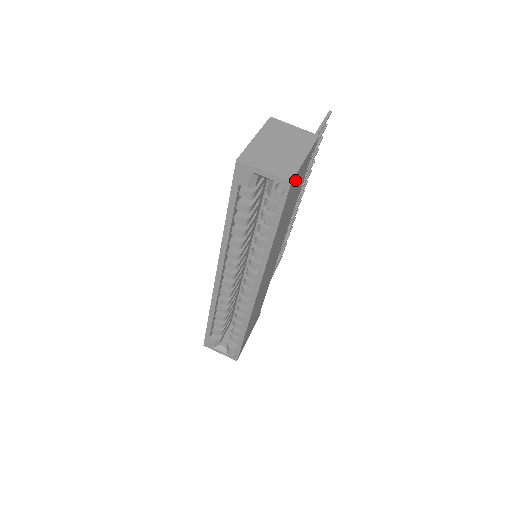
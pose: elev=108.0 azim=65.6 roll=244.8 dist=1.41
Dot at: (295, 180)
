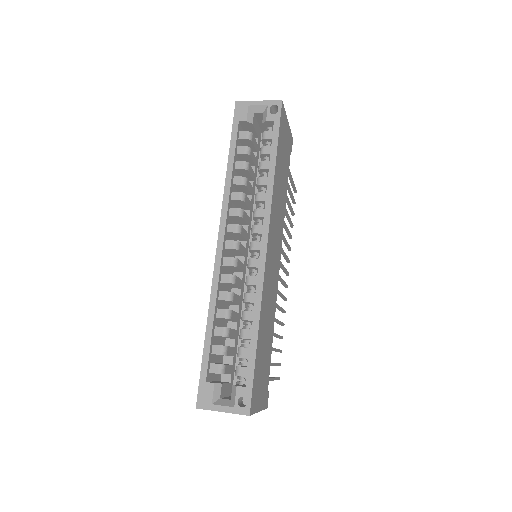
Dot at: (284, 120)
